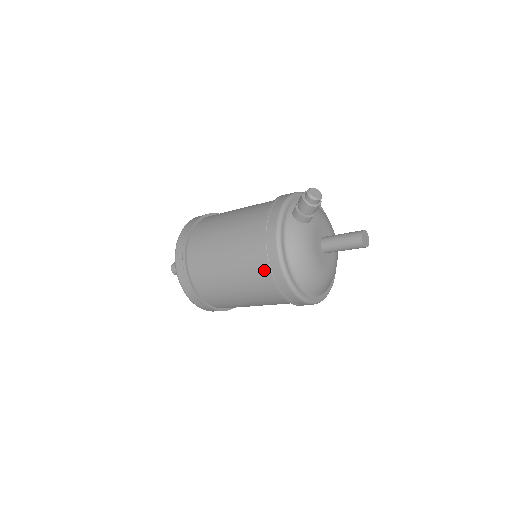
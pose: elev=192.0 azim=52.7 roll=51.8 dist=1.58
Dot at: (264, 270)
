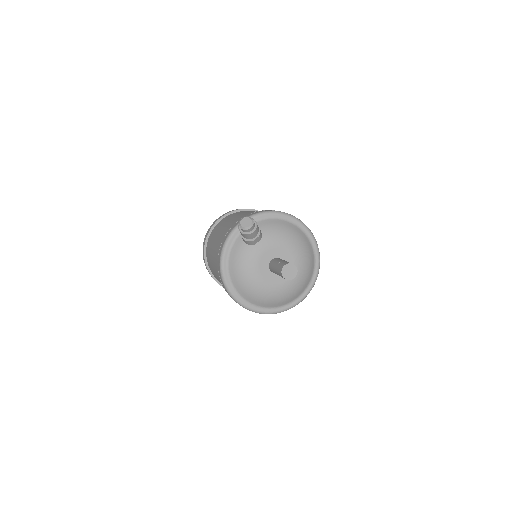
Dot at: occluded
